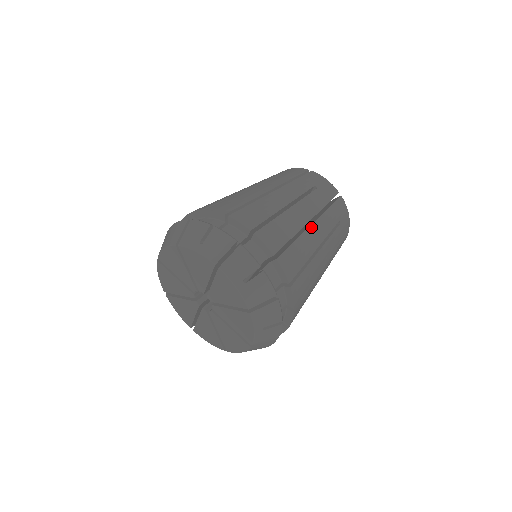
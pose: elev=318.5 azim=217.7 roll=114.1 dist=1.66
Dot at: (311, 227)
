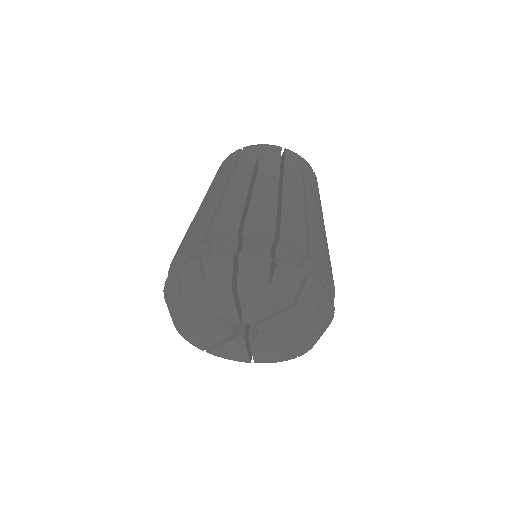
Dot at: (284, 192)
